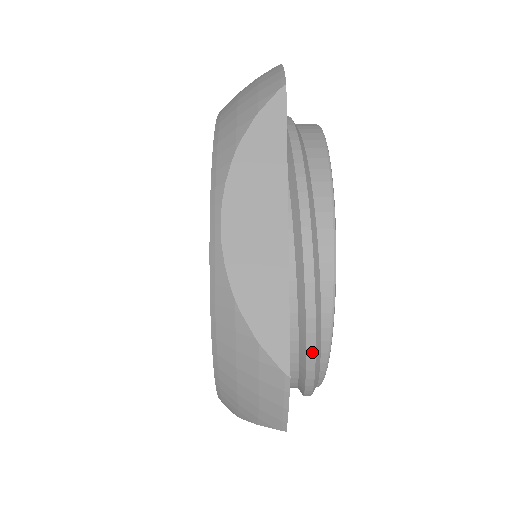
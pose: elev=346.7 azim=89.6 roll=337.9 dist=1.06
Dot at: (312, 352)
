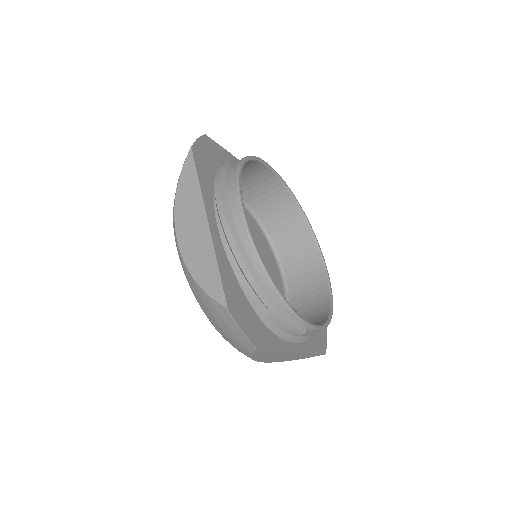
Dot at: (262, 295)
